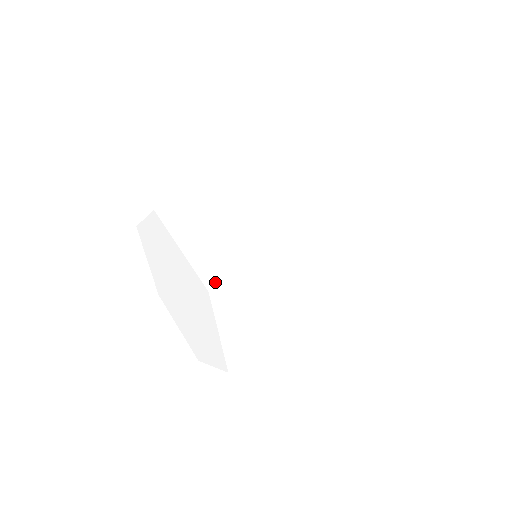
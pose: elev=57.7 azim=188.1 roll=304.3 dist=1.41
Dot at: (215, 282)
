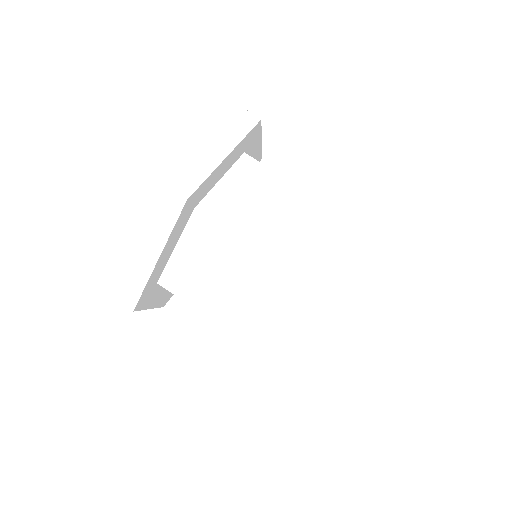
Dot at: (140, 162)
